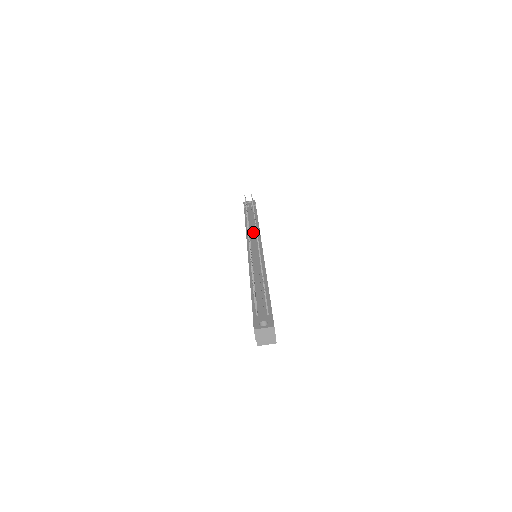
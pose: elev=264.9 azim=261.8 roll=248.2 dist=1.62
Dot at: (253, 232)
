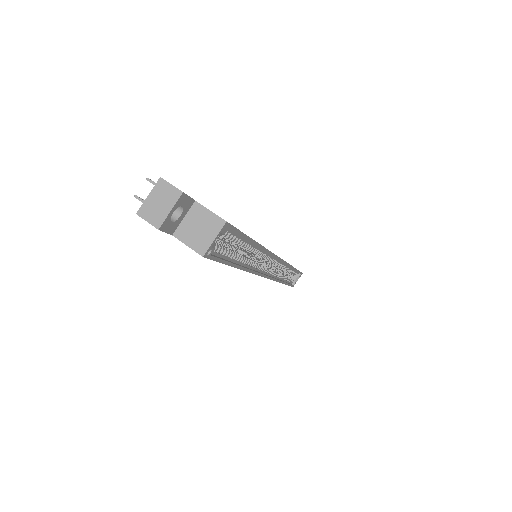
Dot at: occluded
